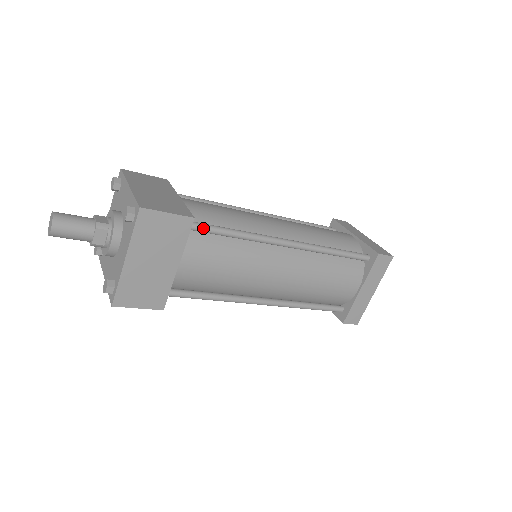
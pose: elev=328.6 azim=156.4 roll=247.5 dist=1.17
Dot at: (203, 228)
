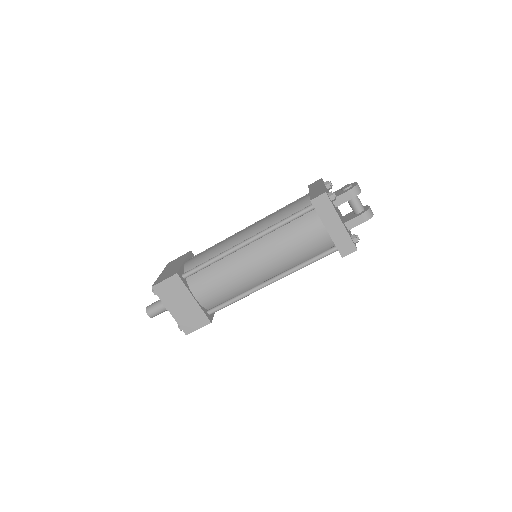
Dot at: (190, 273)
